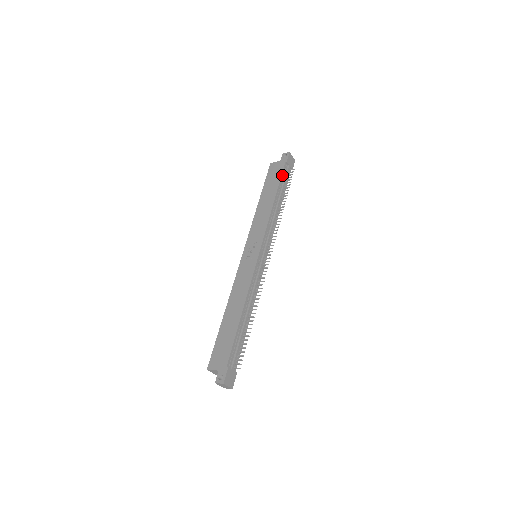
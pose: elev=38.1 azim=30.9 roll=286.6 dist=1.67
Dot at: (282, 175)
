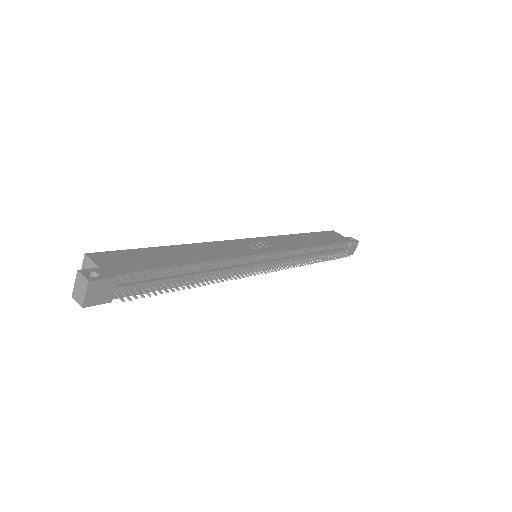
Dot at: (340, 244)
